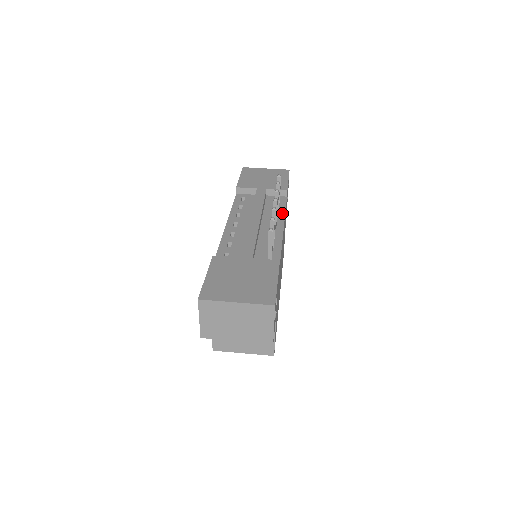
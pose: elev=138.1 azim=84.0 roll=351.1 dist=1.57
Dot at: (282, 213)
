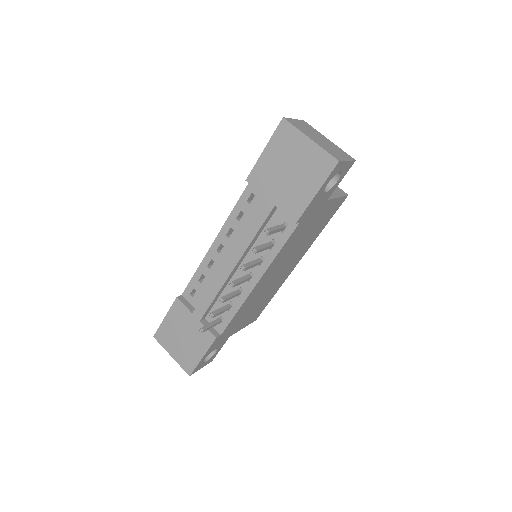
Dot at: (271, 257)
